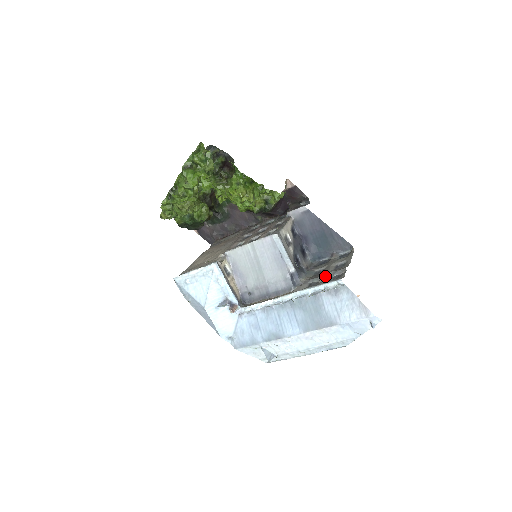
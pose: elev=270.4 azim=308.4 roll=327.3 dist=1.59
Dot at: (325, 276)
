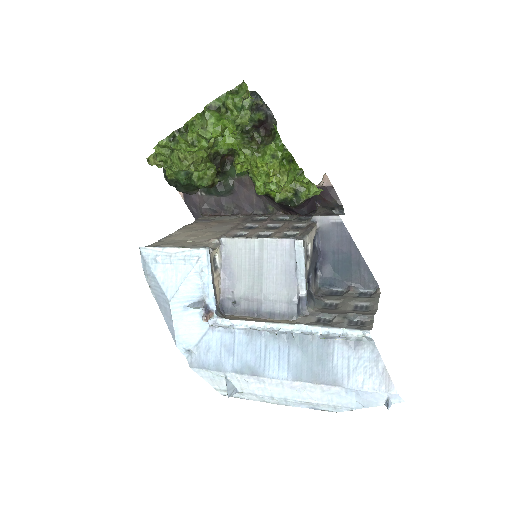
Dot at: (343, 316)
